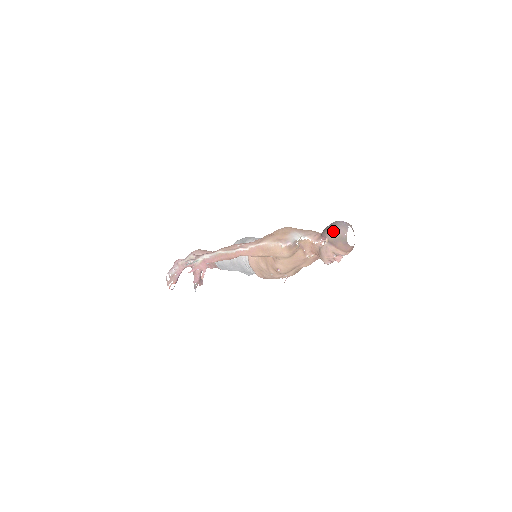
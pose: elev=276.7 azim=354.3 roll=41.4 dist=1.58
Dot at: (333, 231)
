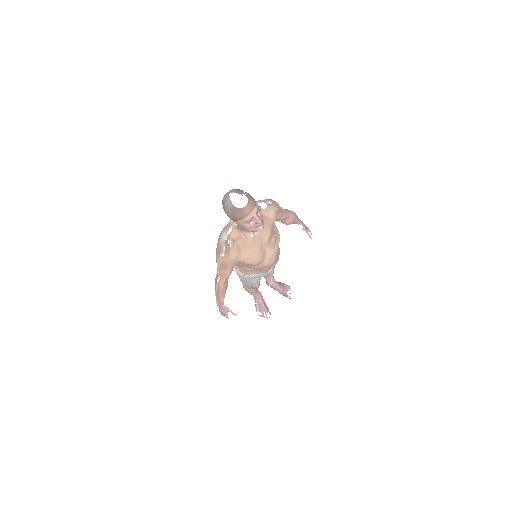
Dot at: (225, 212)
